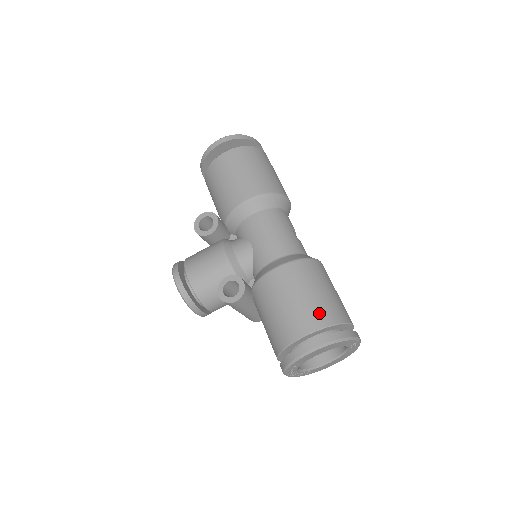
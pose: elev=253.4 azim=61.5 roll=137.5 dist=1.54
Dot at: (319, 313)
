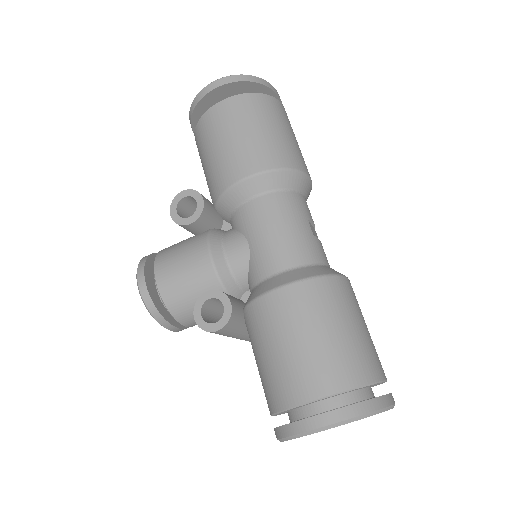
Dot at: (337, 367)
